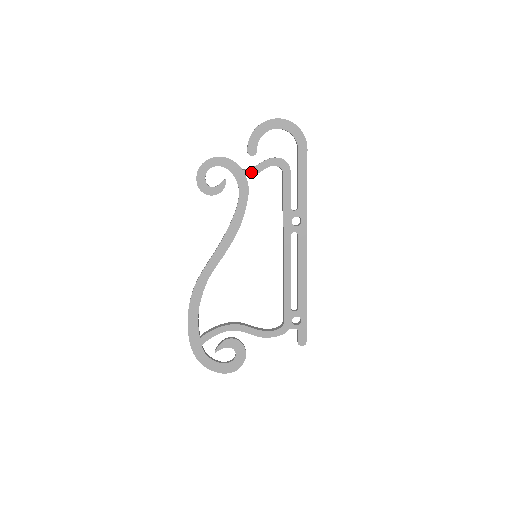
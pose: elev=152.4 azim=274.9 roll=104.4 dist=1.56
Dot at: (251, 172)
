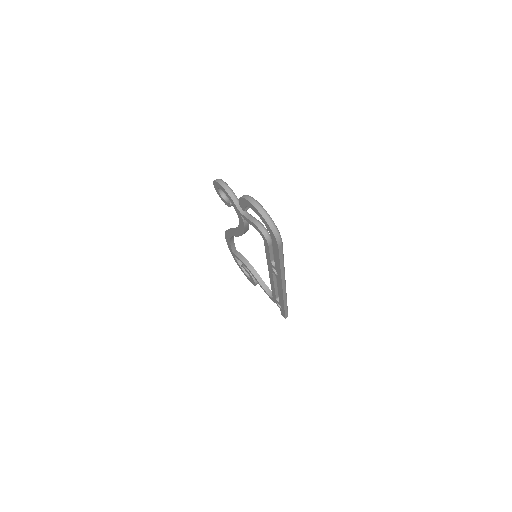
Dot at: (244, 217)
